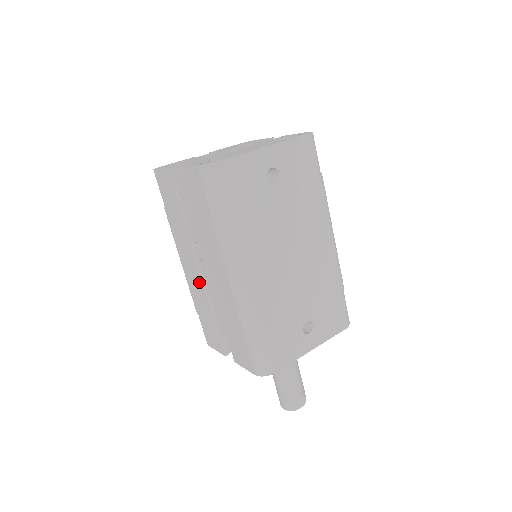
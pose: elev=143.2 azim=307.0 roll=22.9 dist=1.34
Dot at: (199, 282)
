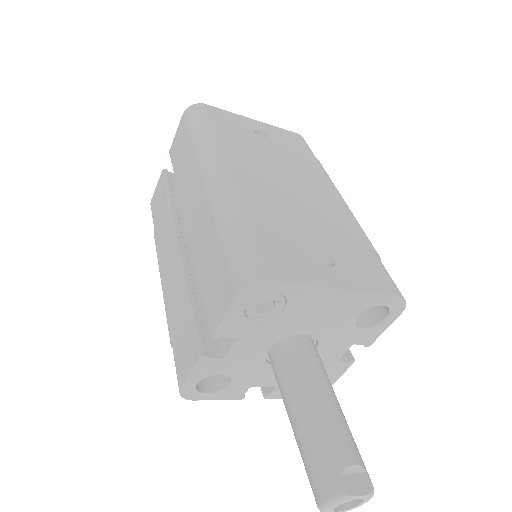
Dot at: (176, 265)
